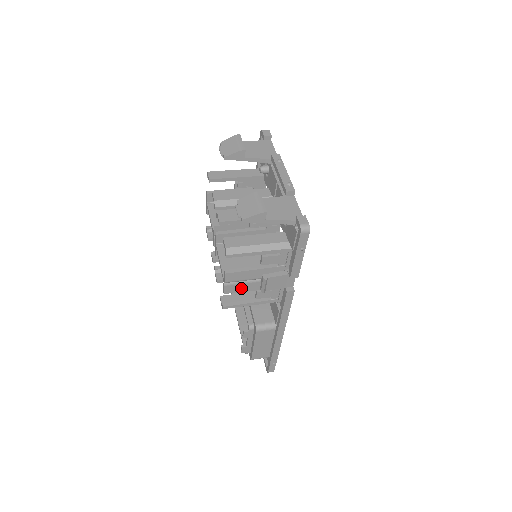
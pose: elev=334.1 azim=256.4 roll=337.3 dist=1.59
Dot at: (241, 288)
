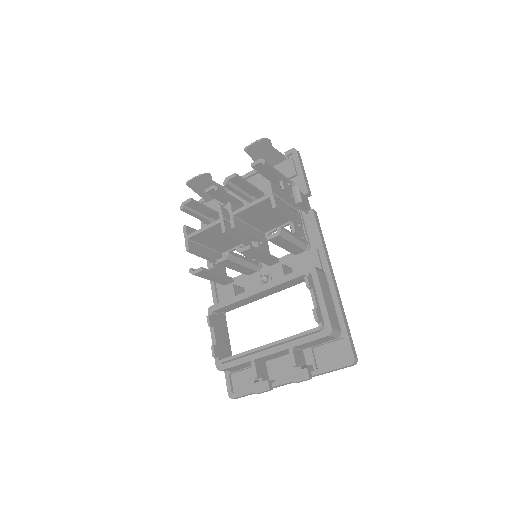
Dot at: (283, 208)
